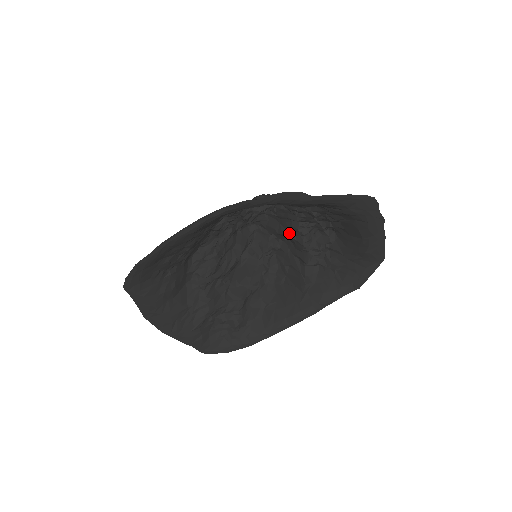
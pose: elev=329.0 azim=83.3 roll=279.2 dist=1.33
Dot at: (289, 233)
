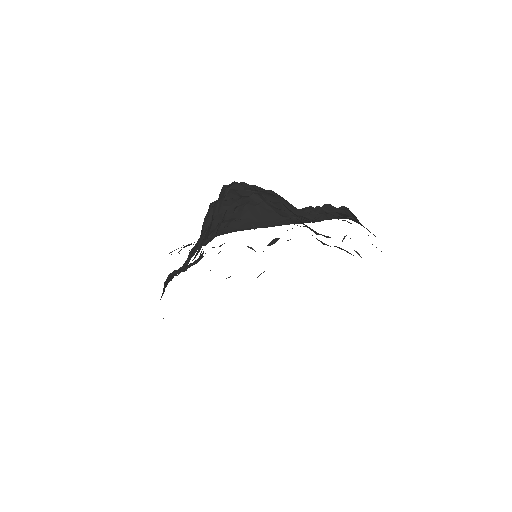
Dot at: (293, 214)
